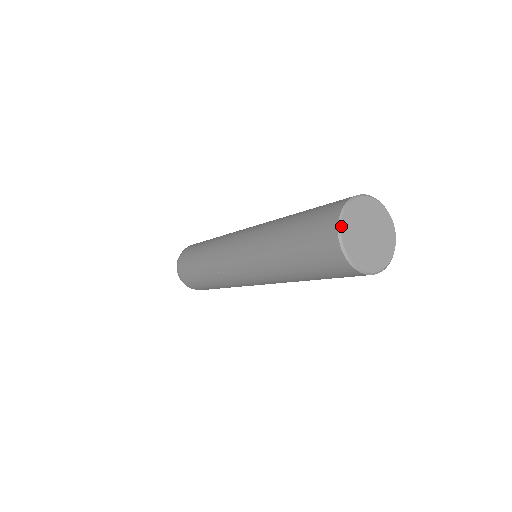
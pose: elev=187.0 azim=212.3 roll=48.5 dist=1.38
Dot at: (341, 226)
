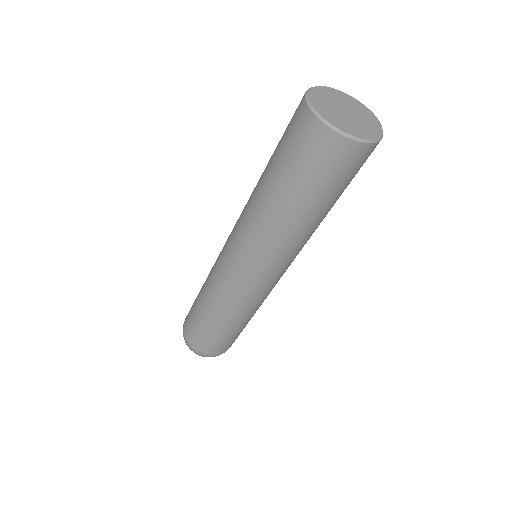
Dot at: (319, 86)
